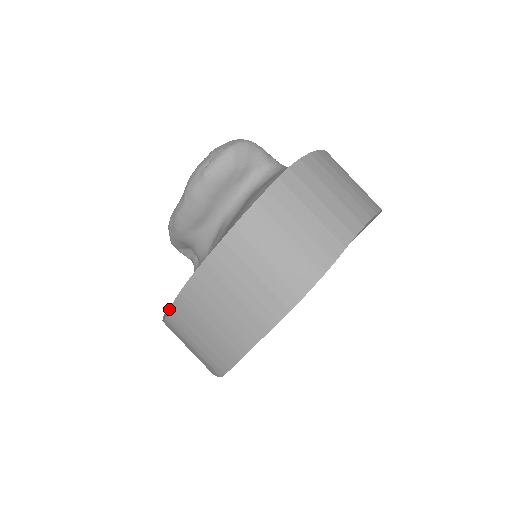
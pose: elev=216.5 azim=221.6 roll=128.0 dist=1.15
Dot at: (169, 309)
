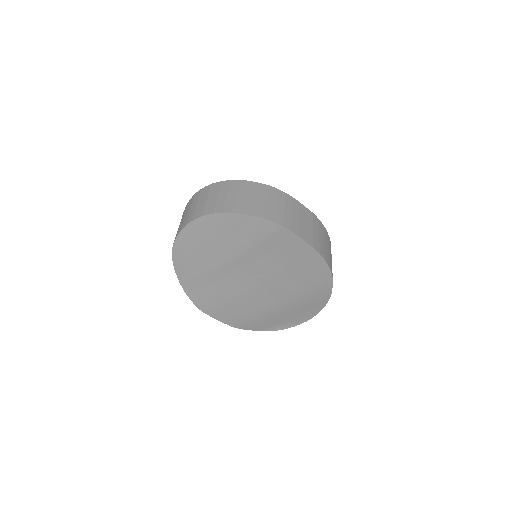
Dot at: occluded
